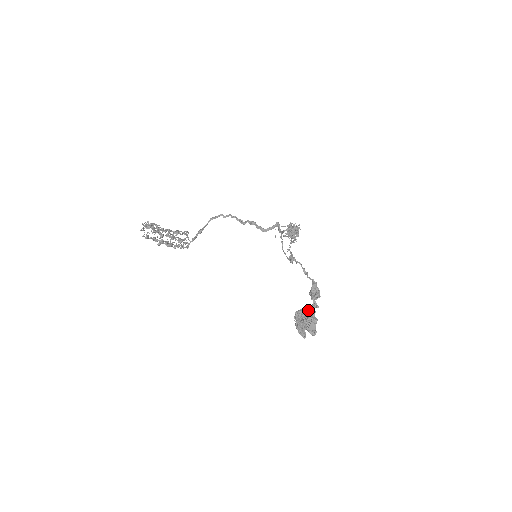
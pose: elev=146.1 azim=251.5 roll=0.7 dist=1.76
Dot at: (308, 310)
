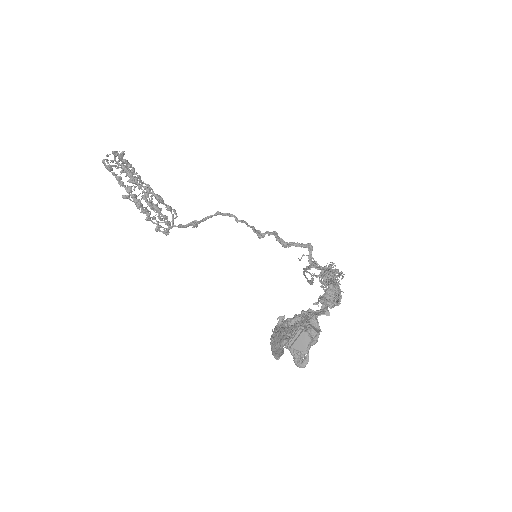
Dot at: (306, 312)
